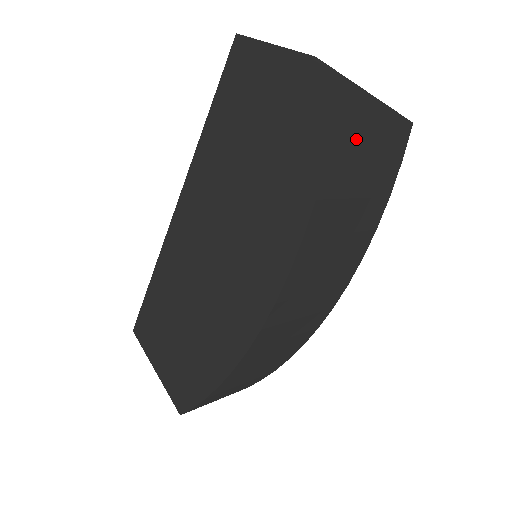
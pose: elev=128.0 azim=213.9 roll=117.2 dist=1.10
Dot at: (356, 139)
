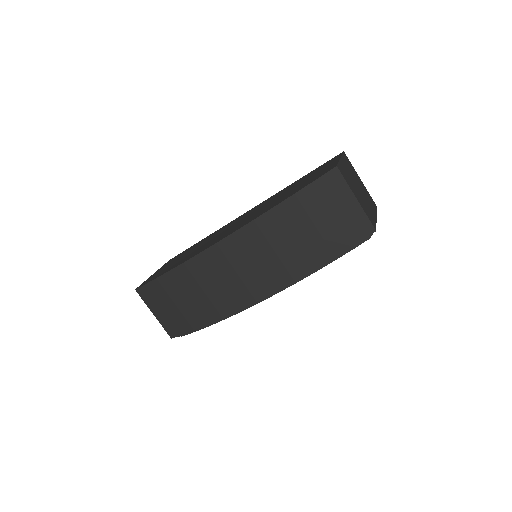
Dot at: (336, 192)
